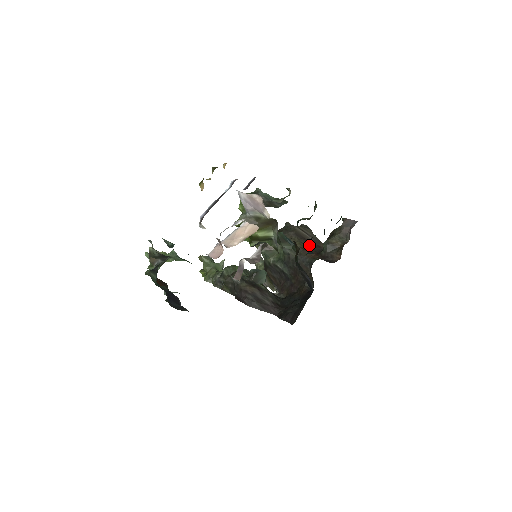
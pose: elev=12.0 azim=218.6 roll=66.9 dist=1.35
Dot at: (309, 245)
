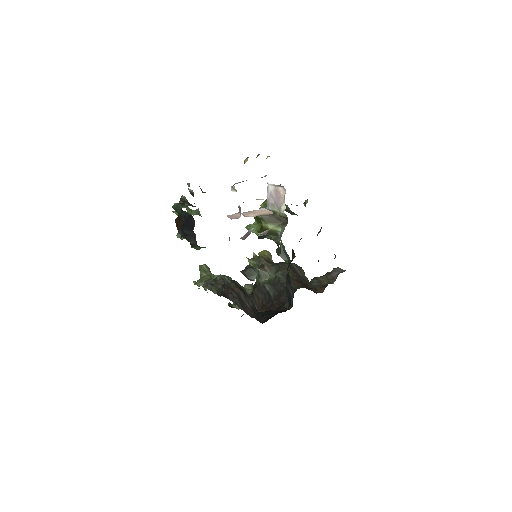
Dot at: (299, 279)
